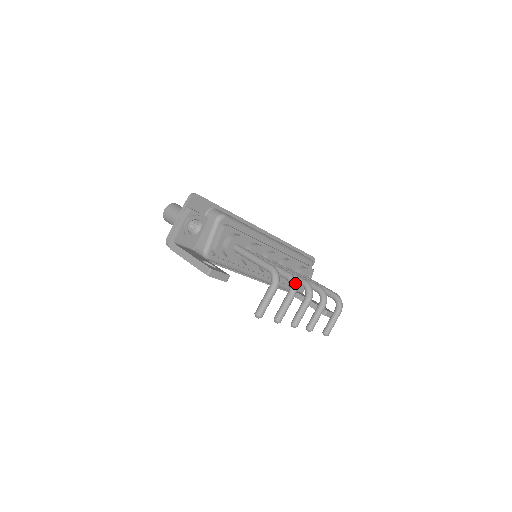
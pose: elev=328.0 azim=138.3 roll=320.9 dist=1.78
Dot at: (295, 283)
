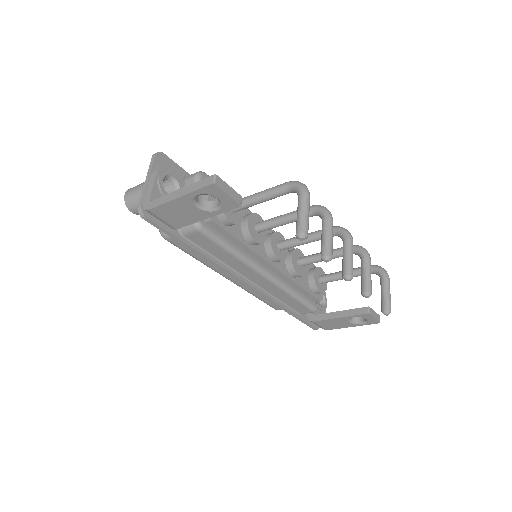
Dot at: (325, 208)
